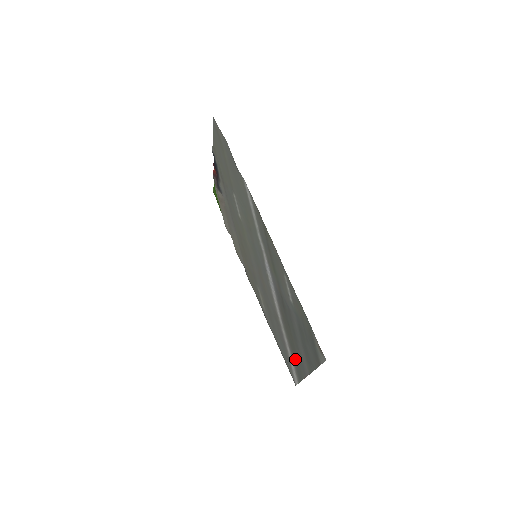
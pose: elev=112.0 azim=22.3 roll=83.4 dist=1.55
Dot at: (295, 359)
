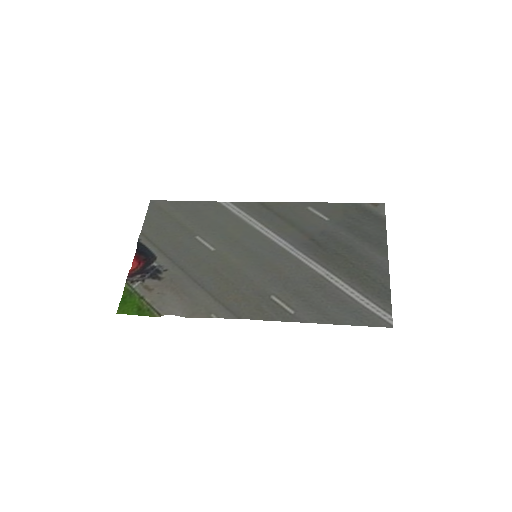
Dot at: (367, 283)
